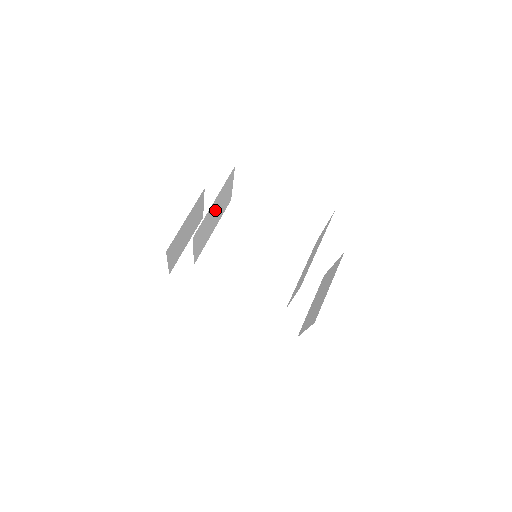
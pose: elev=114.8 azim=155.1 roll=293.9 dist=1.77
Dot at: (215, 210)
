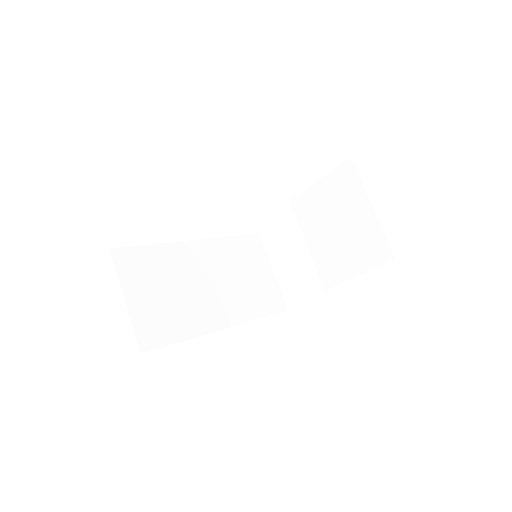
Dot at: occluded
